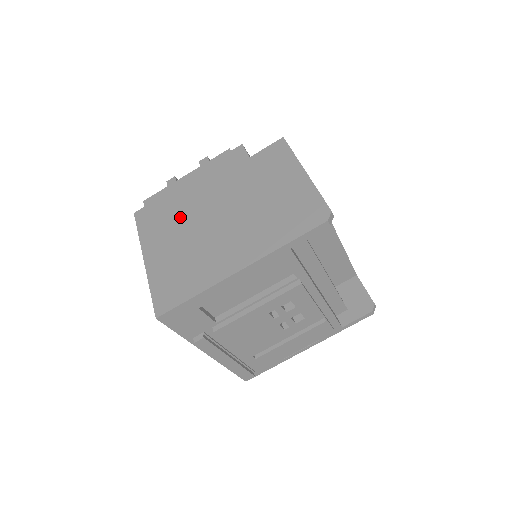
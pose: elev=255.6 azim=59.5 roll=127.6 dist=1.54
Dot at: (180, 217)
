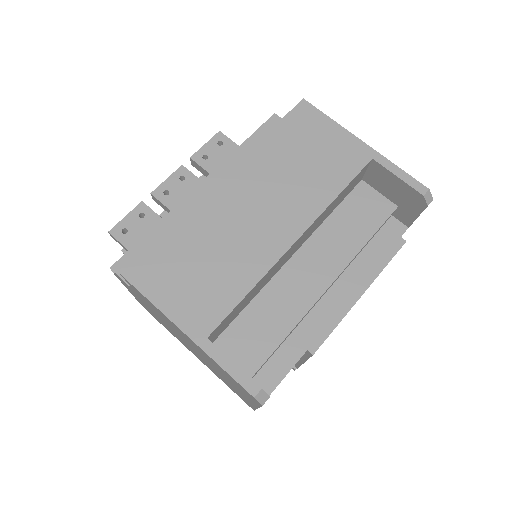
Dot at: (174, 334)
